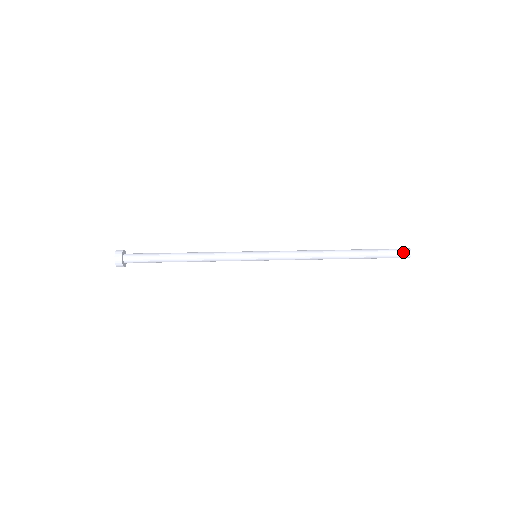
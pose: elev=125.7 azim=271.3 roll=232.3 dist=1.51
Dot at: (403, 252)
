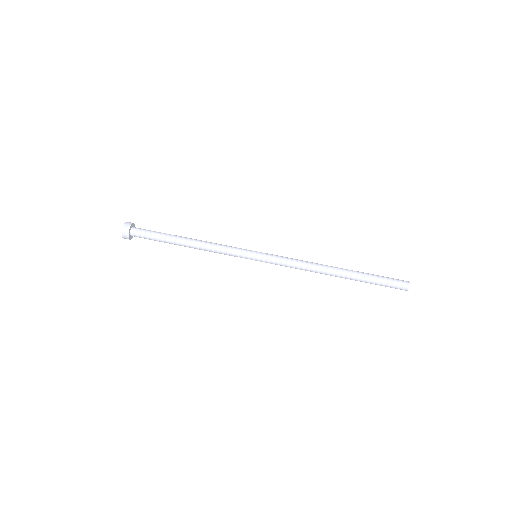
Dot at: (402, 283)
